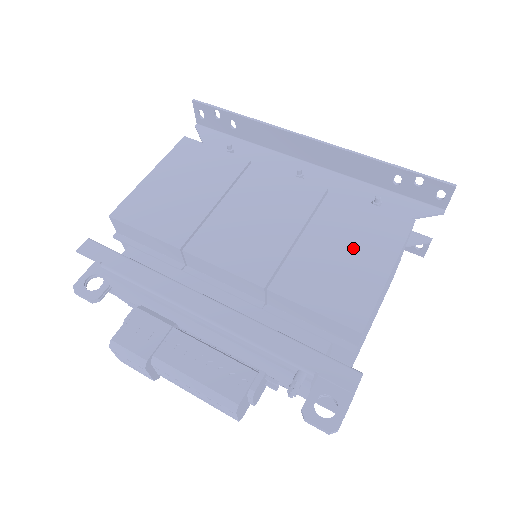
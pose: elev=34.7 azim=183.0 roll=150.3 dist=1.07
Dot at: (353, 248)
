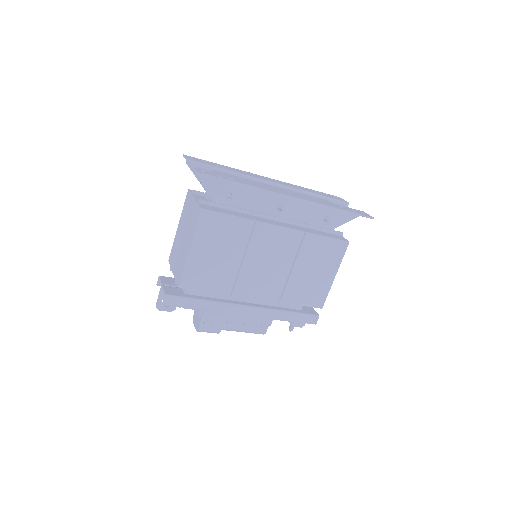
Dot at: (319, 268)
